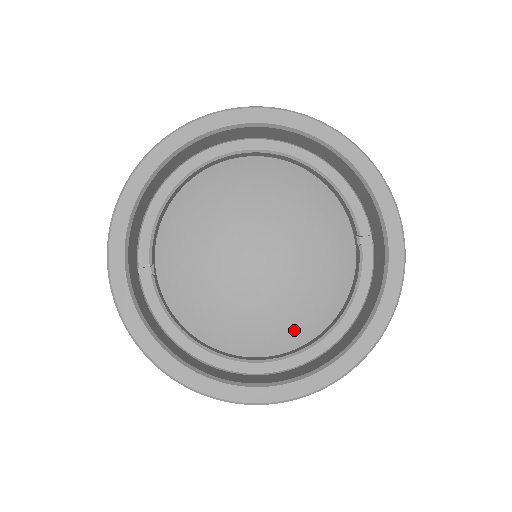
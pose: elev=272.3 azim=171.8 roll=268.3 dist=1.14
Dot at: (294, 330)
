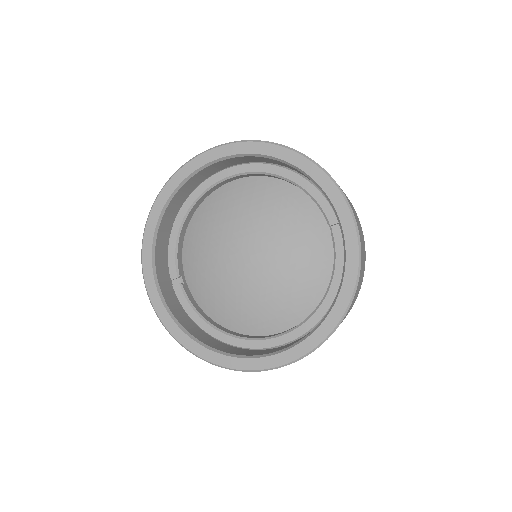
Dot at: (292, 310)
